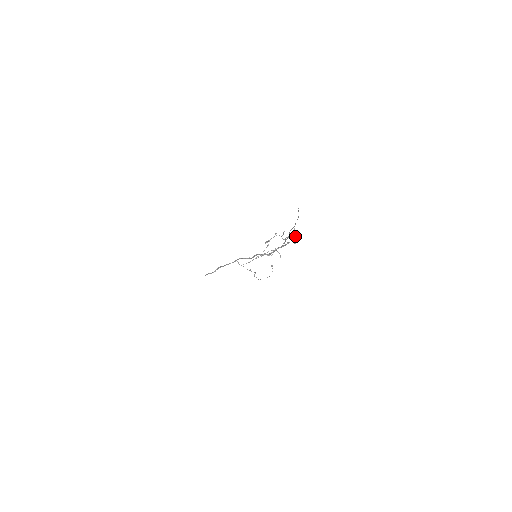
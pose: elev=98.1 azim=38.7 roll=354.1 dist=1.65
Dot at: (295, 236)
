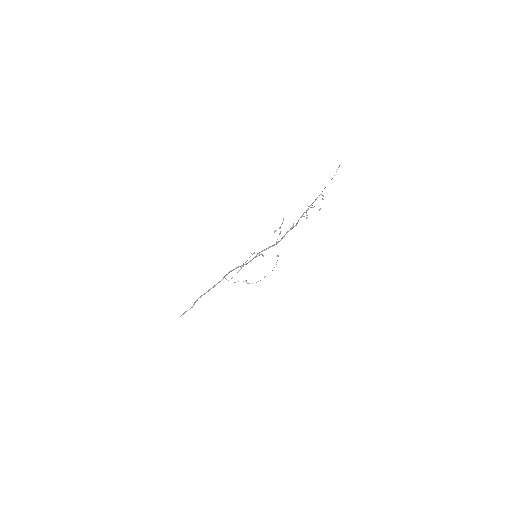
Dot at: (313, 207)
